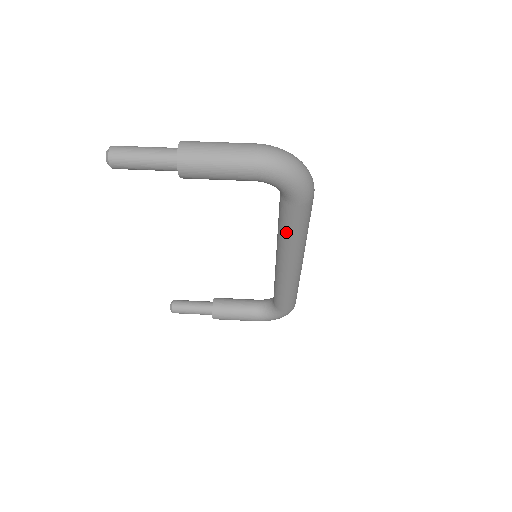
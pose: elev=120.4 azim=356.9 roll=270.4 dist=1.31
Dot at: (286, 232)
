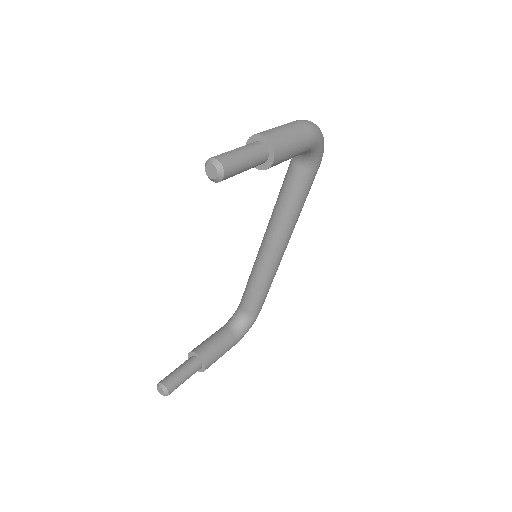
Dot at: (298, 205)
